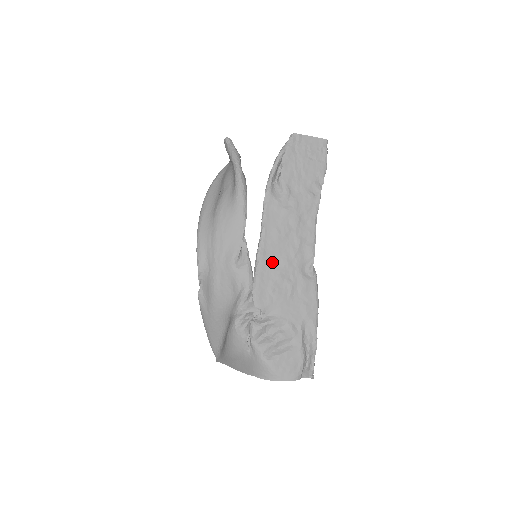
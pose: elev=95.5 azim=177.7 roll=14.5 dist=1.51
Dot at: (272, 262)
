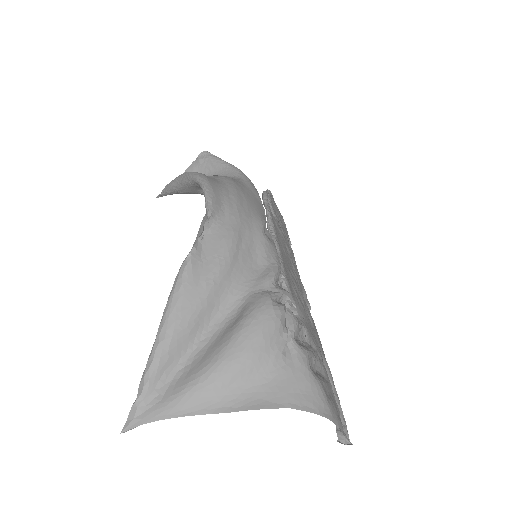
Dot at: (287, 264)
